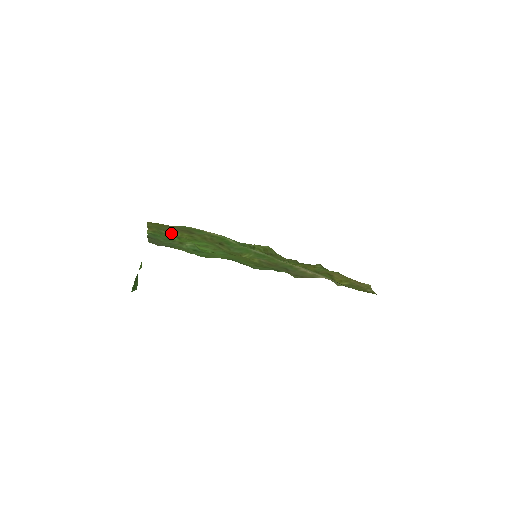
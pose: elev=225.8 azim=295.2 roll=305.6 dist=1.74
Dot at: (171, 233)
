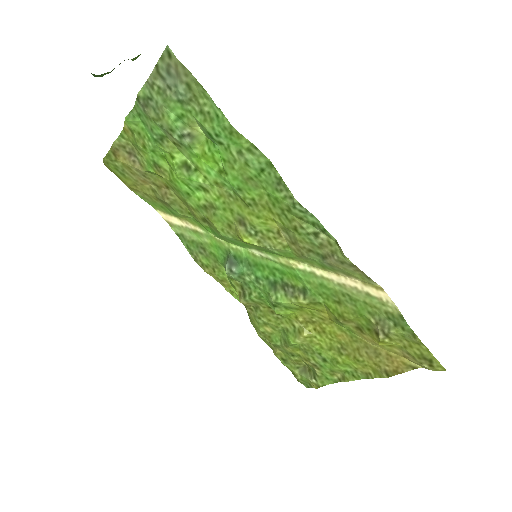
Dot at: (147, 163)
